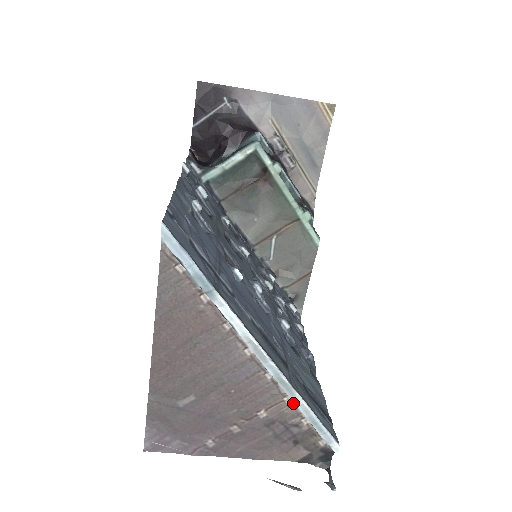
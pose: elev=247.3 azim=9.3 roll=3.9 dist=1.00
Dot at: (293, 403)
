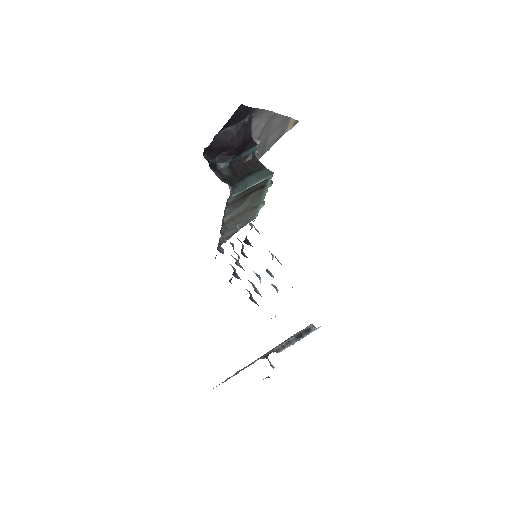
Dot at: occluded
